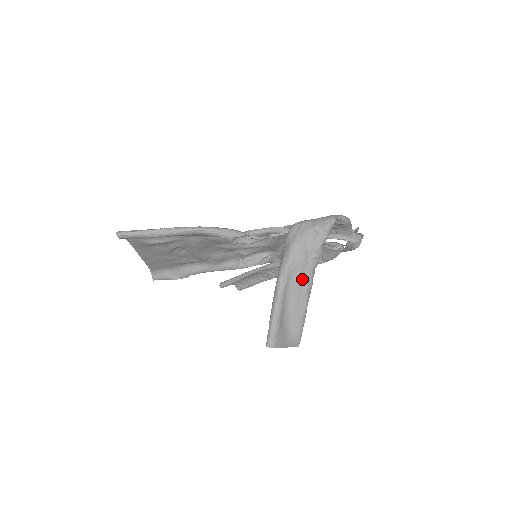
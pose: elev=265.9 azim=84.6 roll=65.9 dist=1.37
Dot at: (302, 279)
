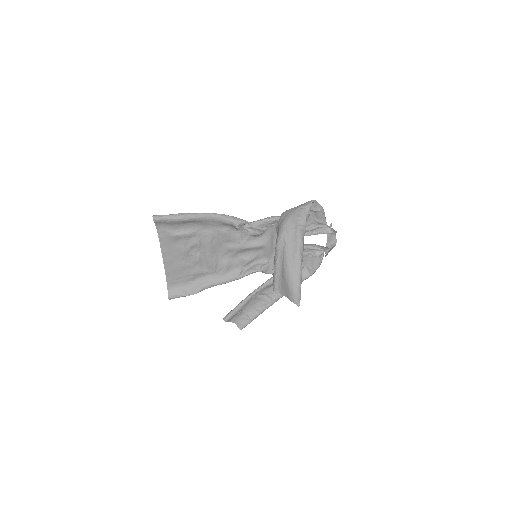
Dot at: (295, 243)
